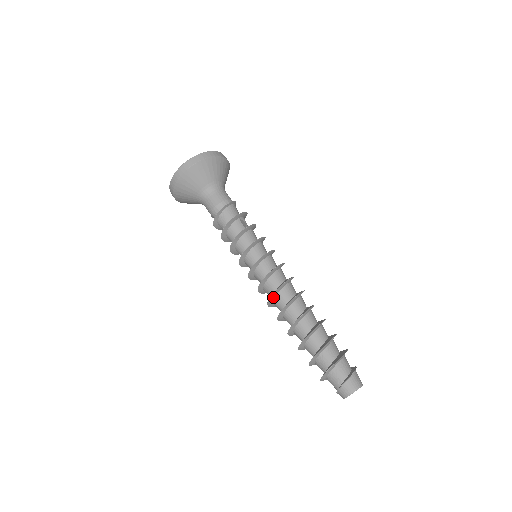
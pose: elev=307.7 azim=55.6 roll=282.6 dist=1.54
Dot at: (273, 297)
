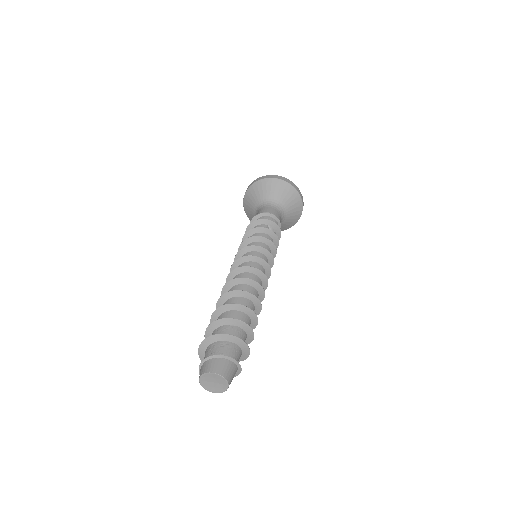
Dot at: (232, 277)
